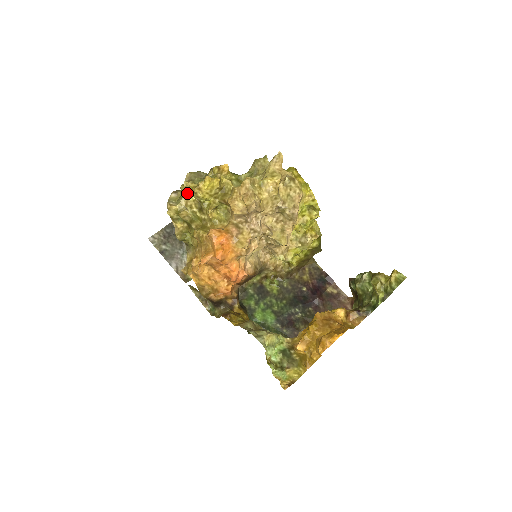
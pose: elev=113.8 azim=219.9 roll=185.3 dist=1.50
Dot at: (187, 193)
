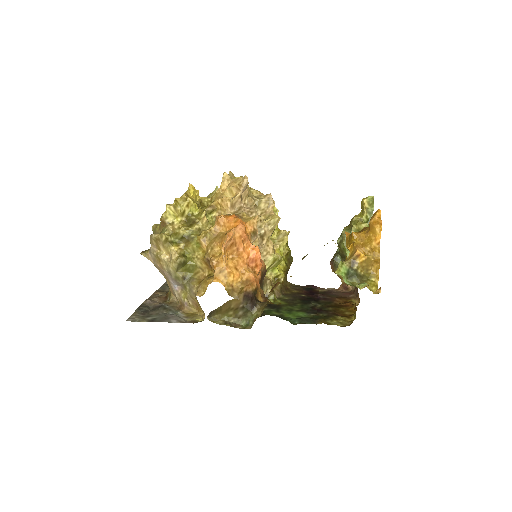
Dot at: (171, 217)
